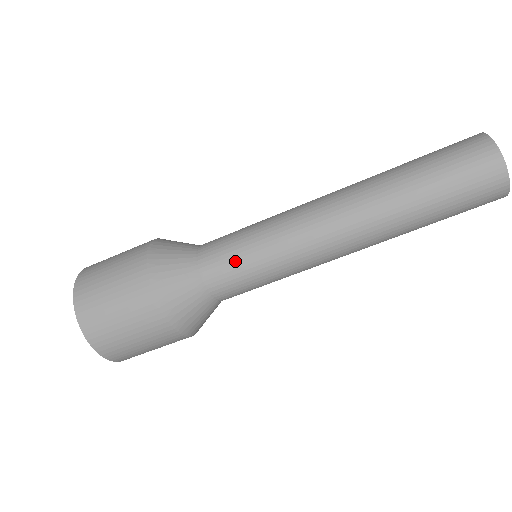
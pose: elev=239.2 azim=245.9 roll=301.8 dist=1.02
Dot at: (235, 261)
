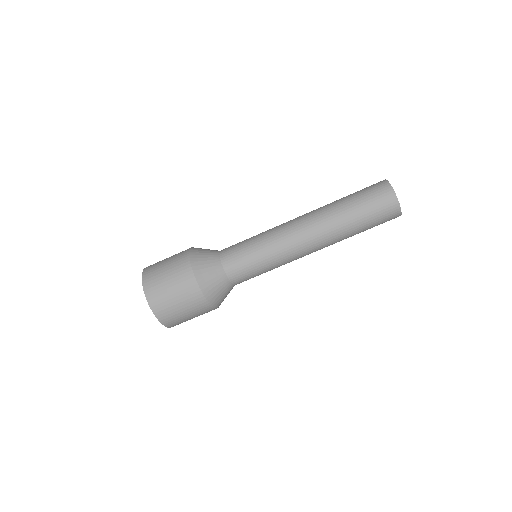
Dot at: (242, 252)
